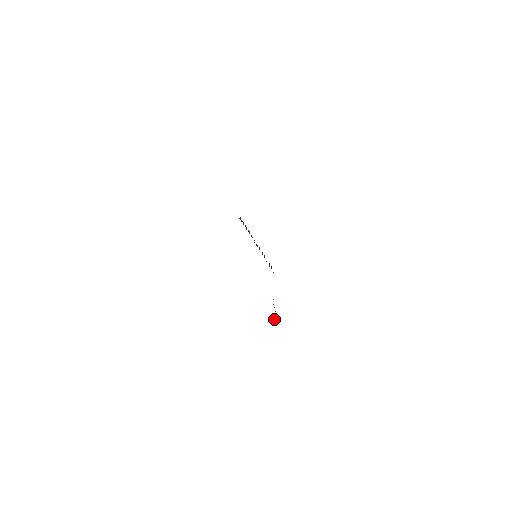
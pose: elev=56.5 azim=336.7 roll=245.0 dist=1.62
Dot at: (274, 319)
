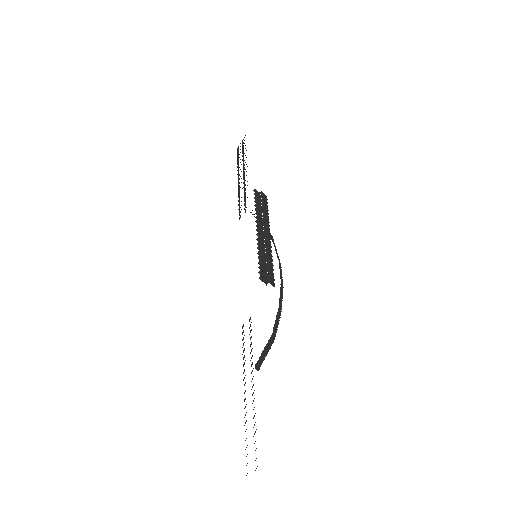
Dot at: (264, 356)
